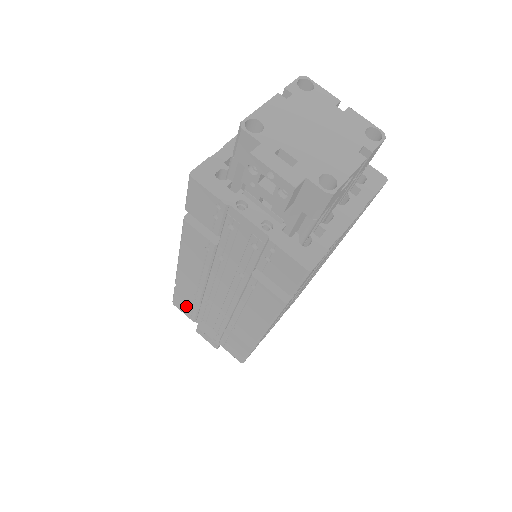
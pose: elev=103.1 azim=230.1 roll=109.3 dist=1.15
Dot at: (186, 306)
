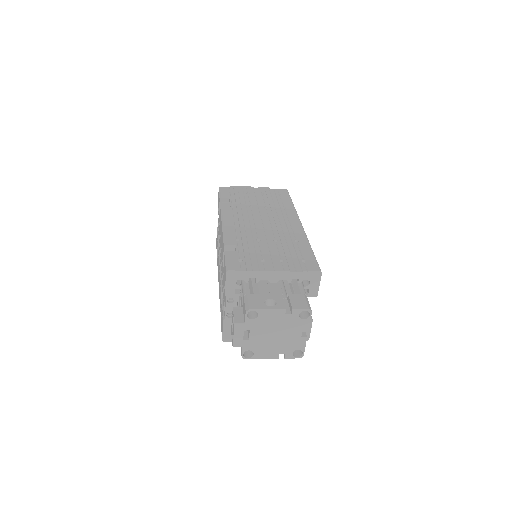
Dot at: occluded
